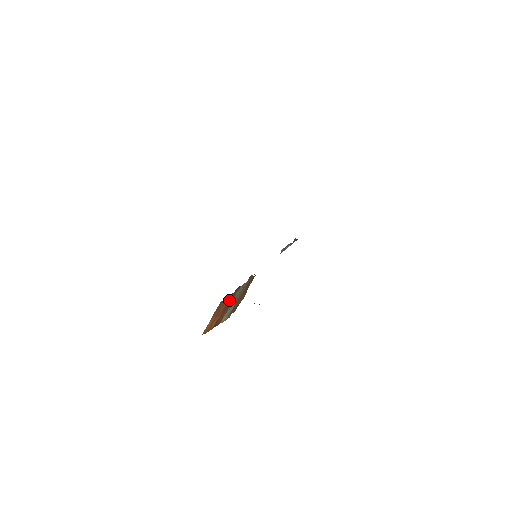
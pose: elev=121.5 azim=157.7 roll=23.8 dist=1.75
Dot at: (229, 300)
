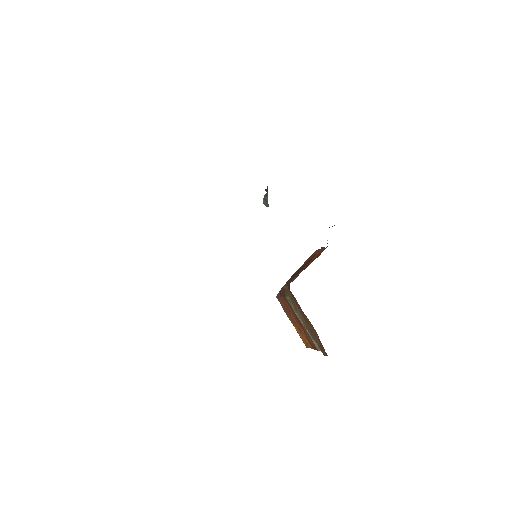
Dot at: occluded
